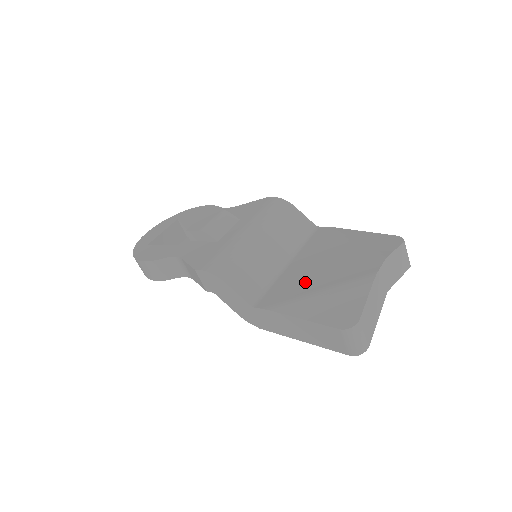
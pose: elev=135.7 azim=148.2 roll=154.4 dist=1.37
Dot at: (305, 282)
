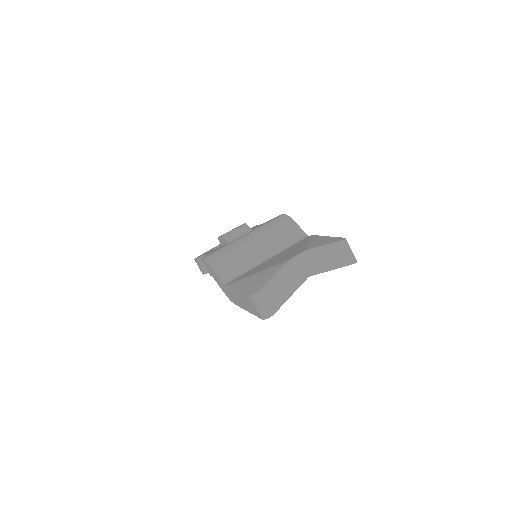
Dot at: (259, 268)
